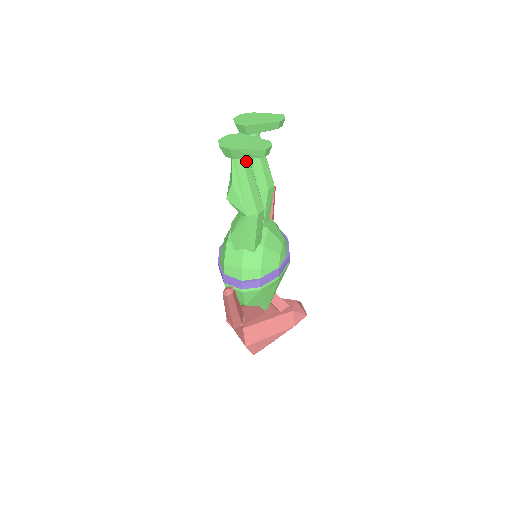
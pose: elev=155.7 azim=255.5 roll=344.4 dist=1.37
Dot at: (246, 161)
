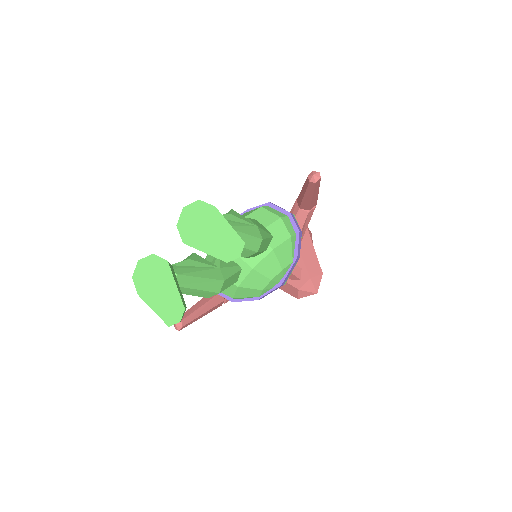
Dot at: occluded
